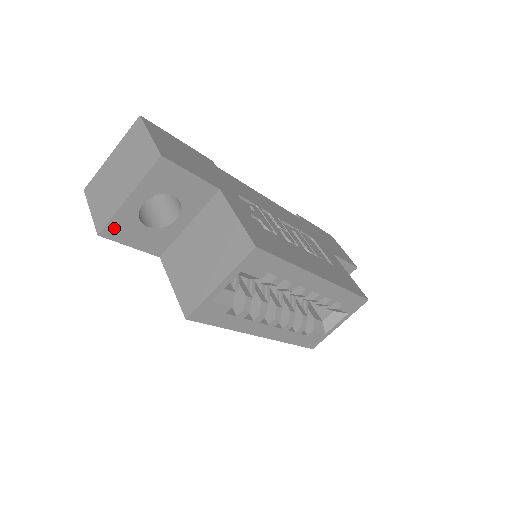
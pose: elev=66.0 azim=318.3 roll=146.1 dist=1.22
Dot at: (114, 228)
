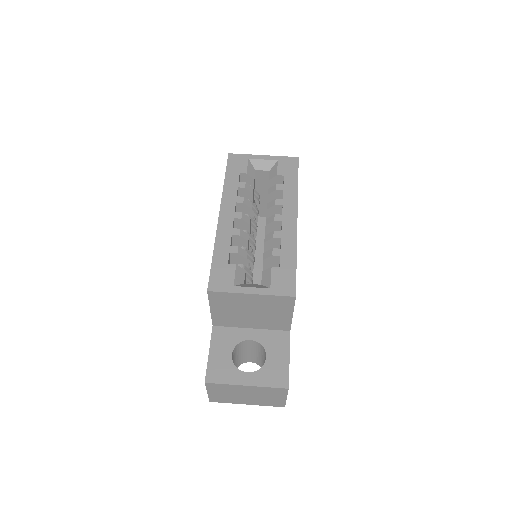
Dot at: occluded
